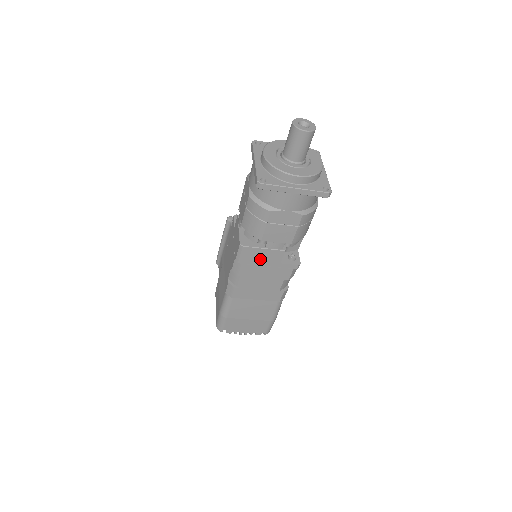
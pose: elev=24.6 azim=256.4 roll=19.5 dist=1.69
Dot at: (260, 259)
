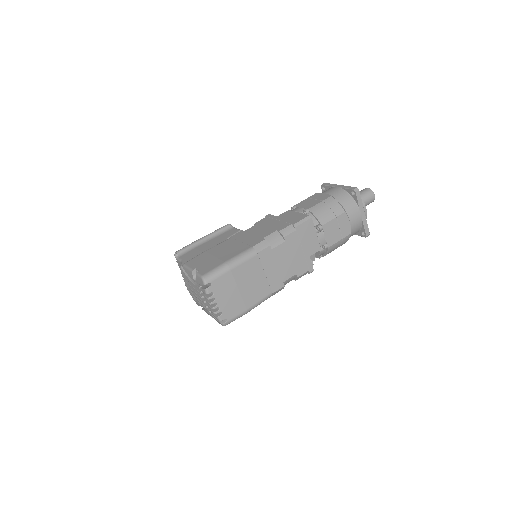
Dot at: (306, 239)
